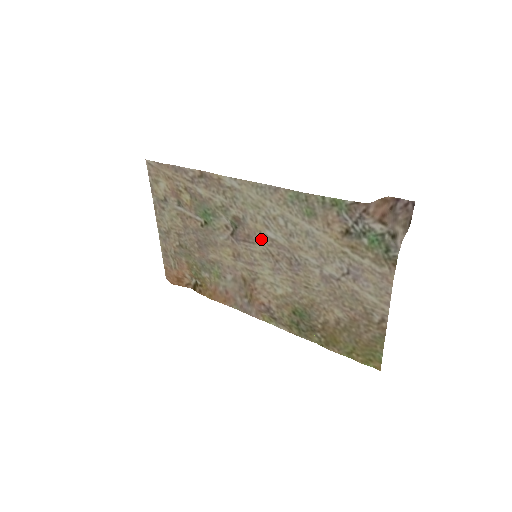
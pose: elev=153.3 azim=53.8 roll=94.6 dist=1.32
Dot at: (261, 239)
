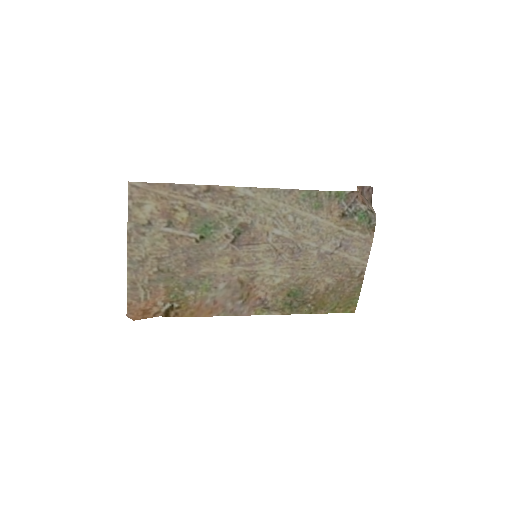
Dot at: (267, 238)
